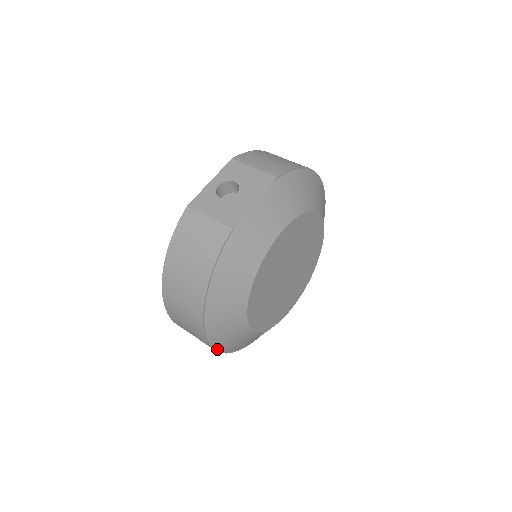
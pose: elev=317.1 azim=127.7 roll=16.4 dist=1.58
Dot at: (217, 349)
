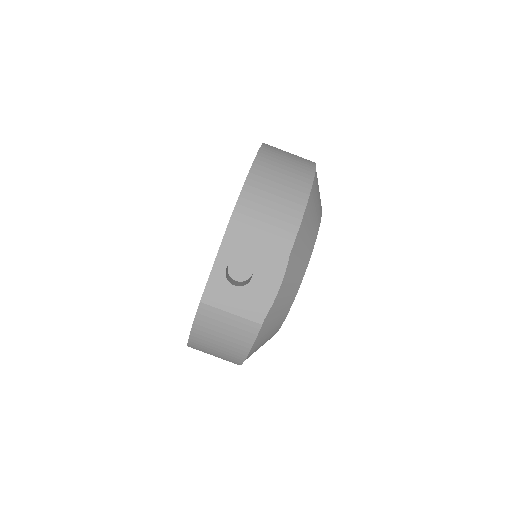
Dot at: occluded
